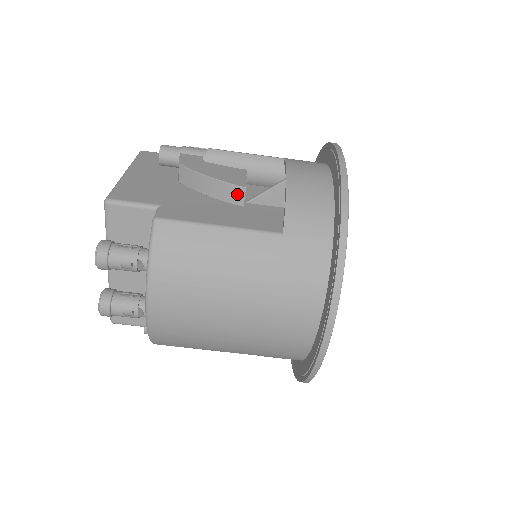
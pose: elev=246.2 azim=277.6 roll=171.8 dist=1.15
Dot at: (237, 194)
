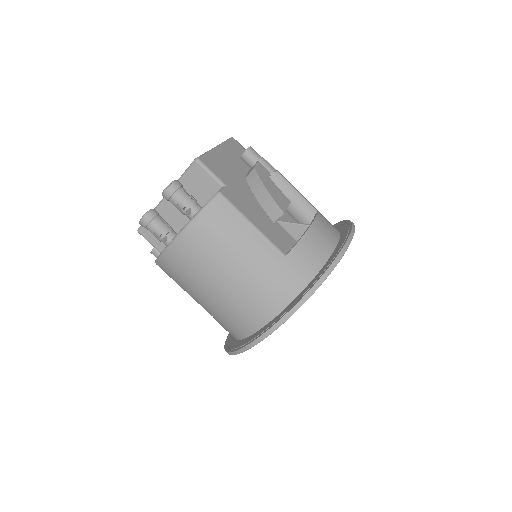
Dot at: (276, 213)
